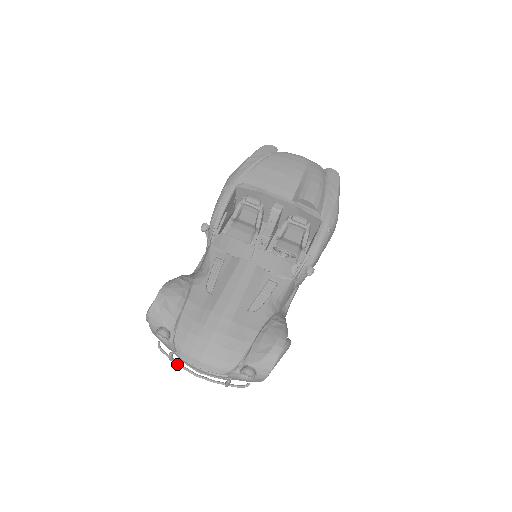
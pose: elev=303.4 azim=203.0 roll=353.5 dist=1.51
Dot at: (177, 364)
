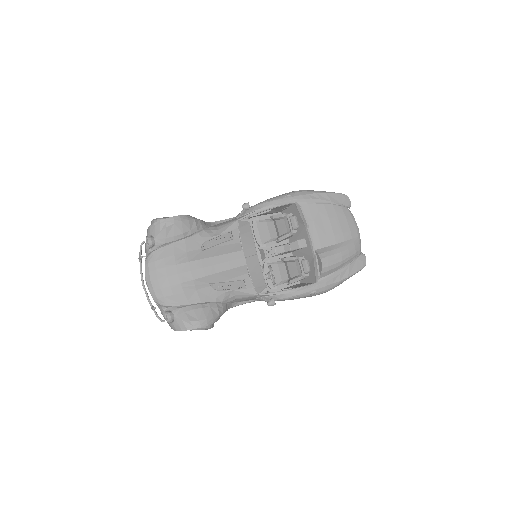
Dot at: (140, 265)
